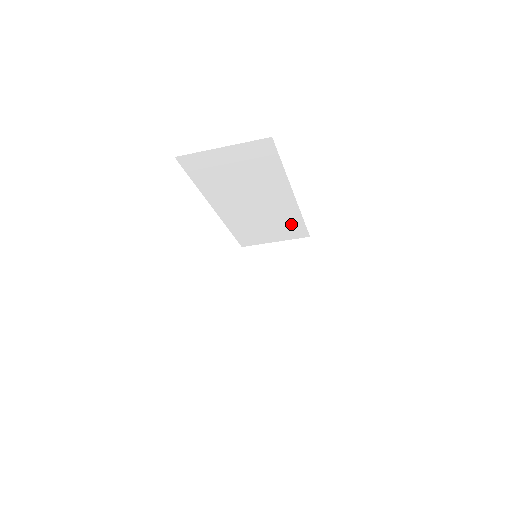
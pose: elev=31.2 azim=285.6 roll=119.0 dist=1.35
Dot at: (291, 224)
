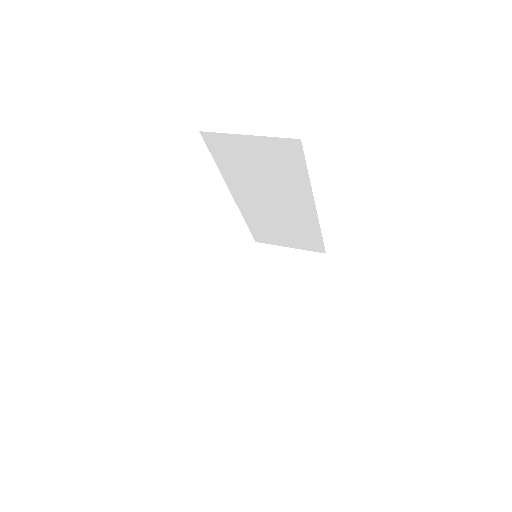
Dot at: (308, 235)
